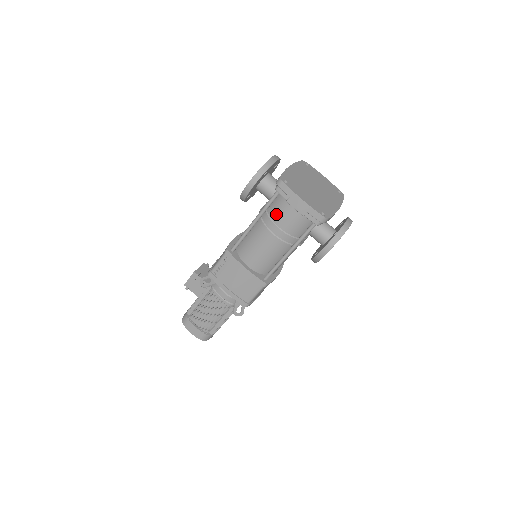
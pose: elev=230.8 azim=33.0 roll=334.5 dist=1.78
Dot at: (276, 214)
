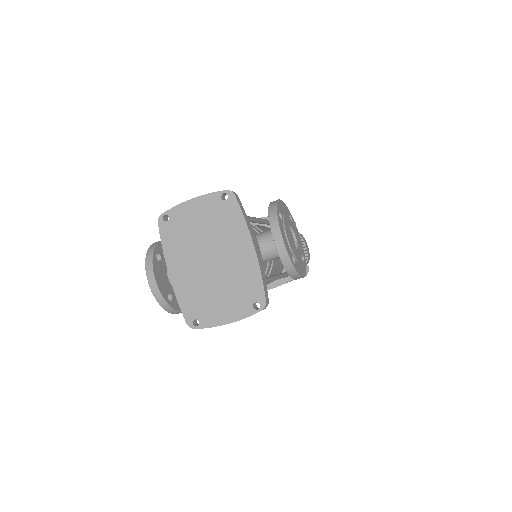
Dot at: occluded
